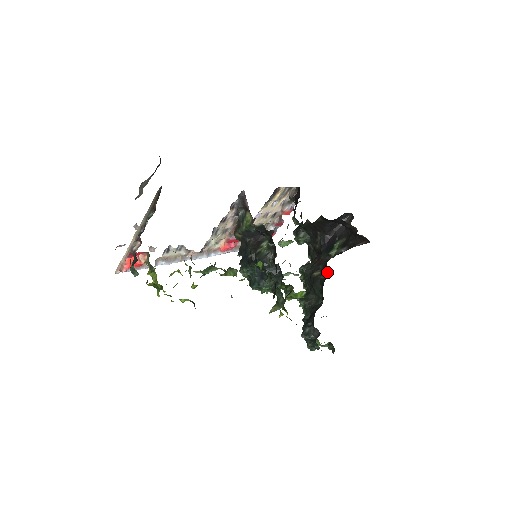
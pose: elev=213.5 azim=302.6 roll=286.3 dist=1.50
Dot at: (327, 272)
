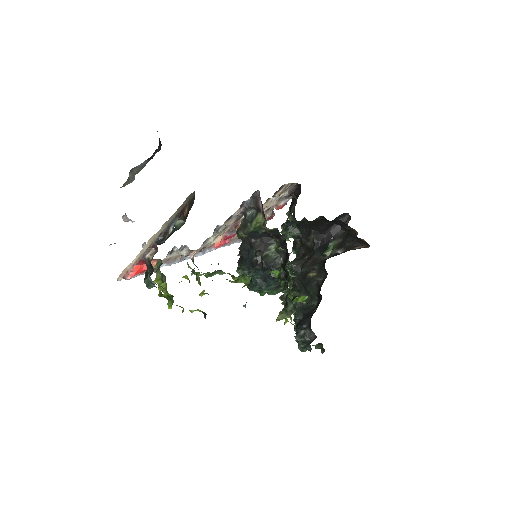
Dot at: (325, 274)
